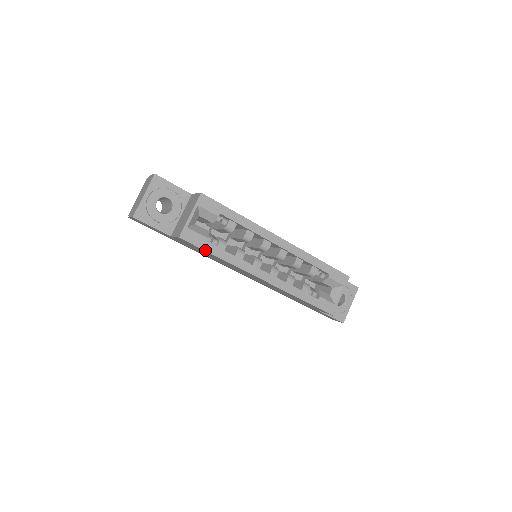
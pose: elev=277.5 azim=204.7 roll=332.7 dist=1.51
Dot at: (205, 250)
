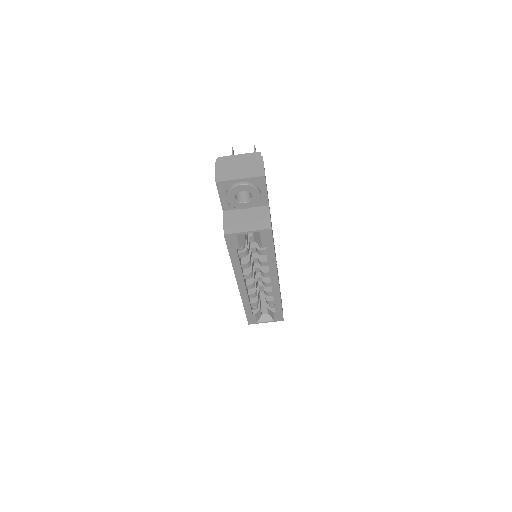
Dot at: (229, 251)
